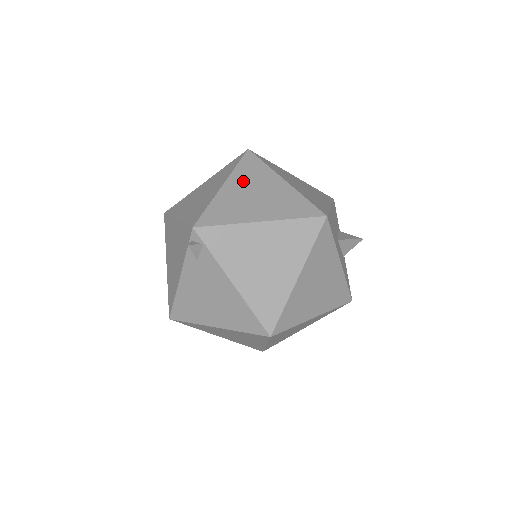
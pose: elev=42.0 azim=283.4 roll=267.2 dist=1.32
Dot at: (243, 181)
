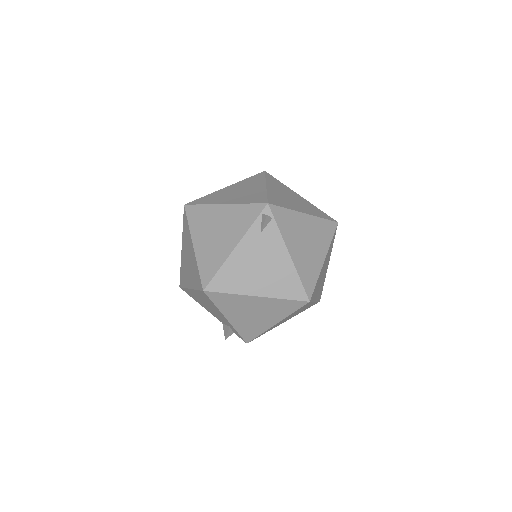
Dot at: (277, 188)
